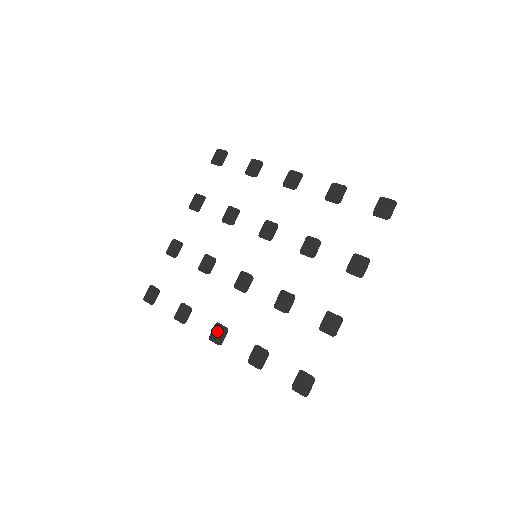
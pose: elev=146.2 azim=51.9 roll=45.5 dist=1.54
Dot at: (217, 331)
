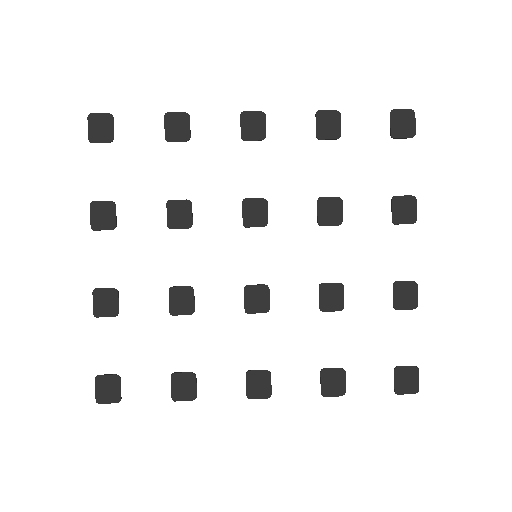
Dot at: (255, 382)
